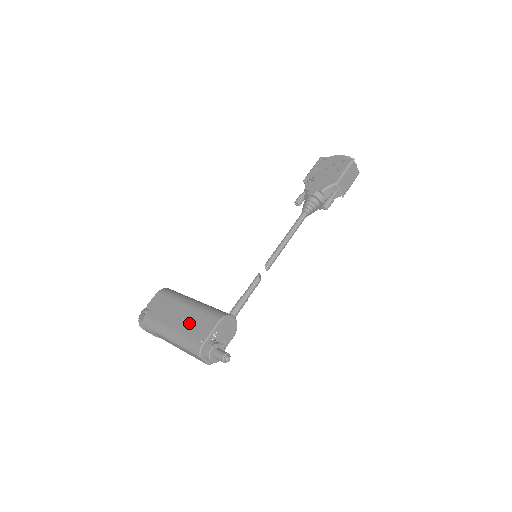
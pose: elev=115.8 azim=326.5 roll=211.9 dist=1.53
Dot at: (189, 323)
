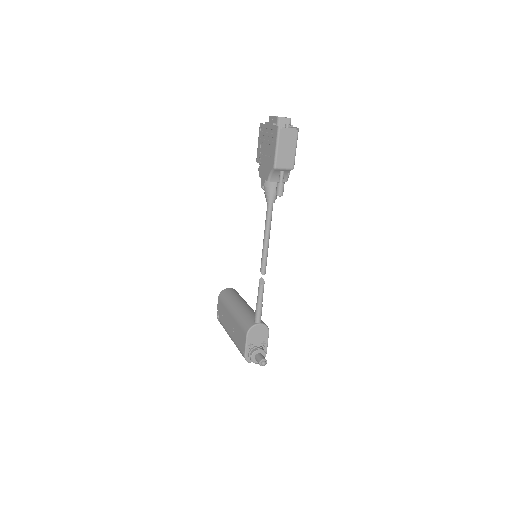
Dot at: (235, 334)
